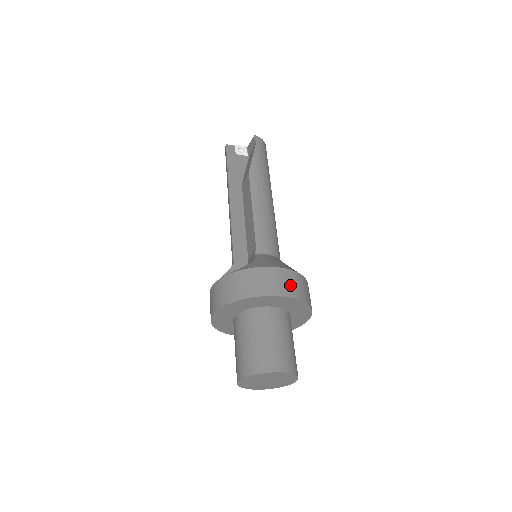
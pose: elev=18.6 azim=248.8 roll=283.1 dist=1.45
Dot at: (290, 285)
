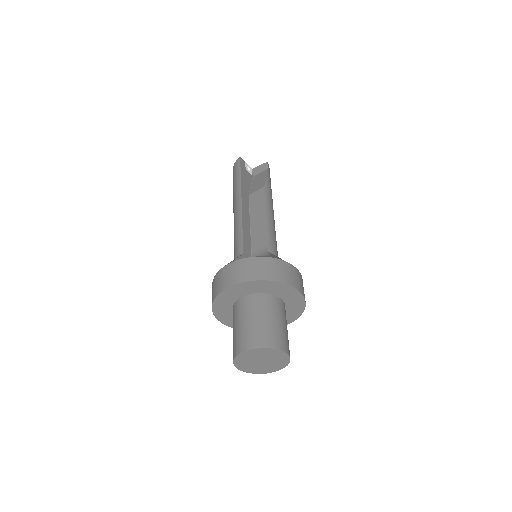
Dot at: (302, 286)
